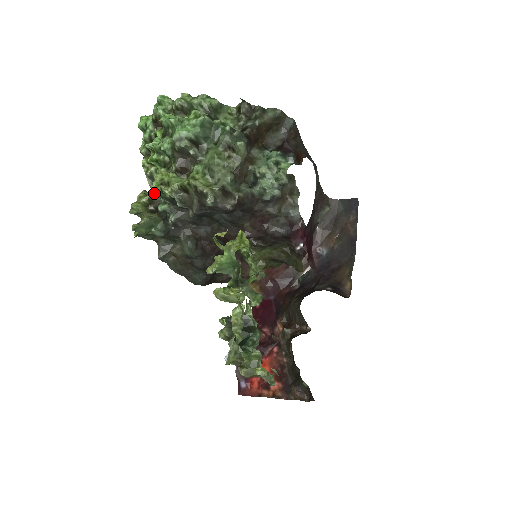
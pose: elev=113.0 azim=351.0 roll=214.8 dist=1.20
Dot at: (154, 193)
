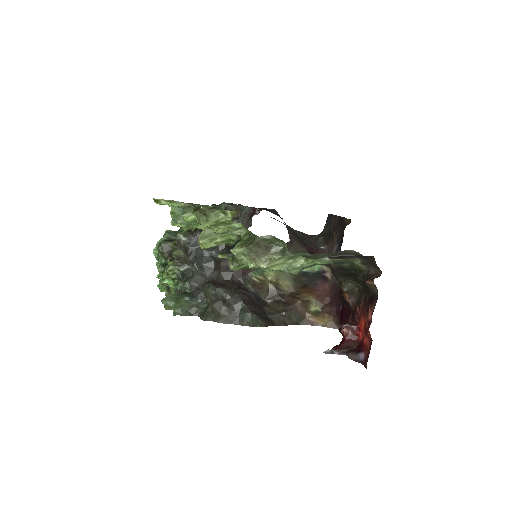
Dot at: (172, 288)
